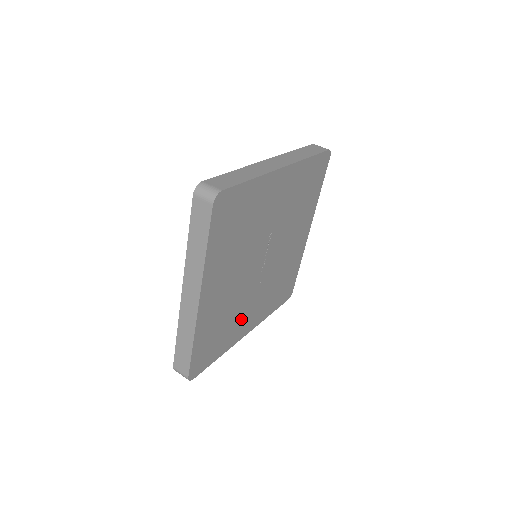
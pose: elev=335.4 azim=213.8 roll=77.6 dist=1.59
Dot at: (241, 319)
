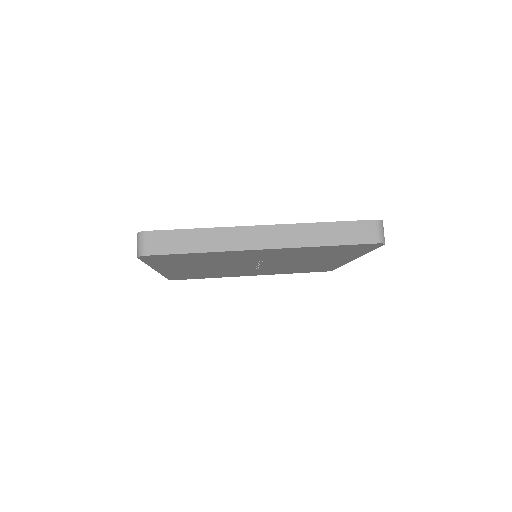
Dot at: (235, 273)
